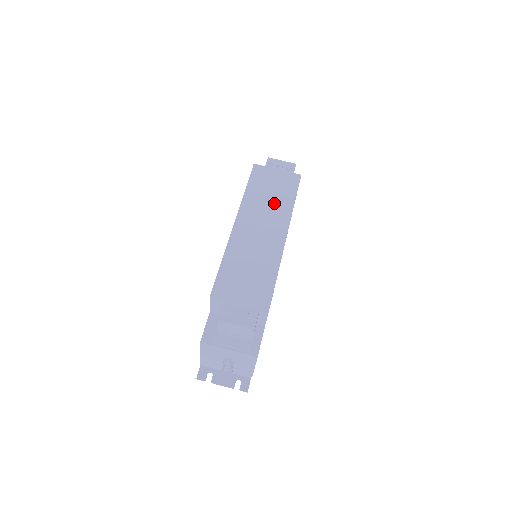
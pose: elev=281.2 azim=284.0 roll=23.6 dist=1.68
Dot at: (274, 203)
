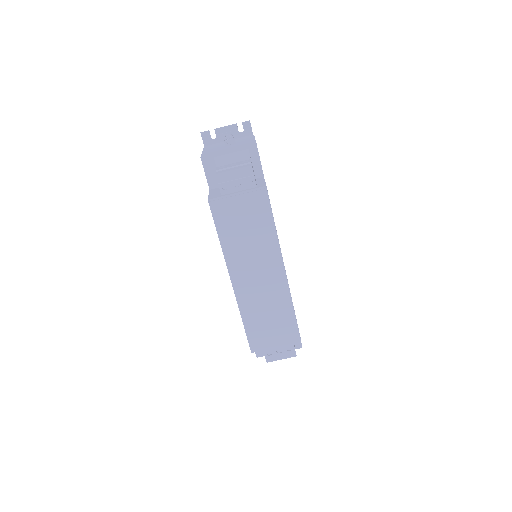
Dot at: (256, 243)
